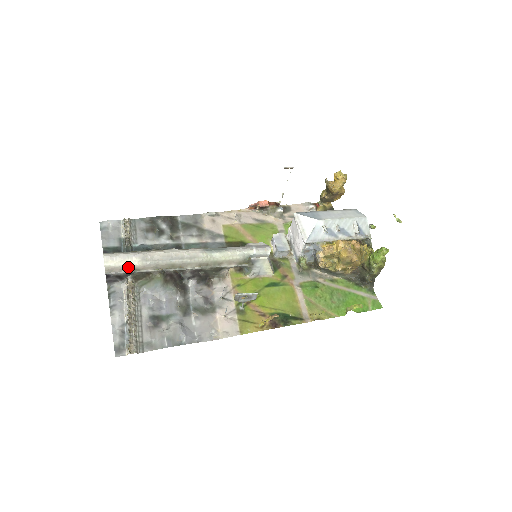
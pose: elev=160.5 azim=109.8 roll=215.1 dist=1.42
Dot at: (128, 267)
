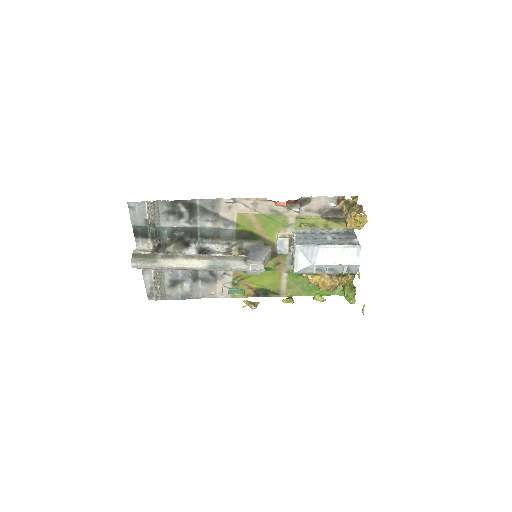
Dot at: occluded
